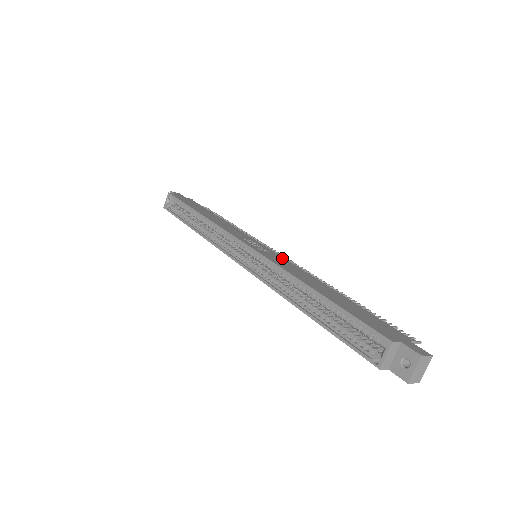
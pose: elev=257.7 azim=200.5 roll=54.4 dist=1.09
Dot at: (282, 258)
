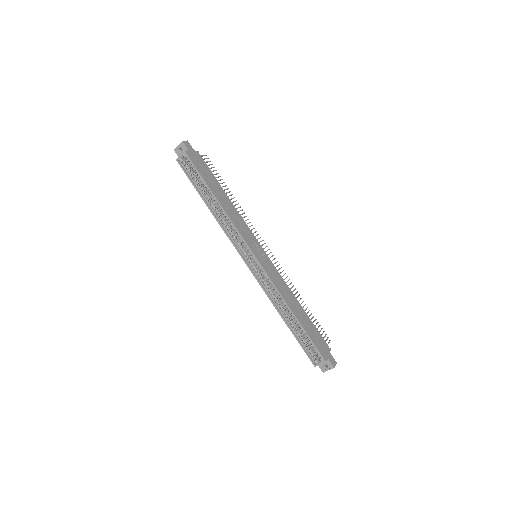
Dot at: (274, 267)
